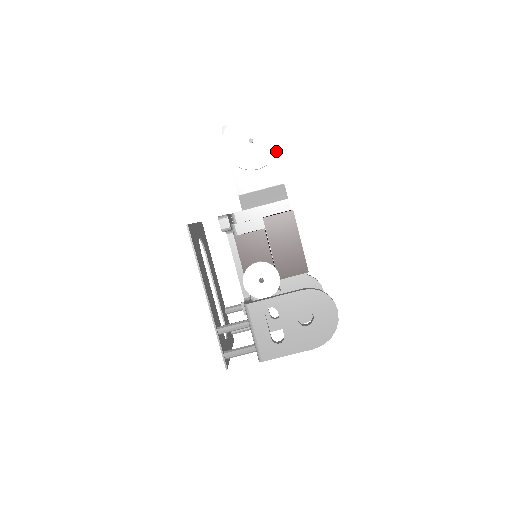
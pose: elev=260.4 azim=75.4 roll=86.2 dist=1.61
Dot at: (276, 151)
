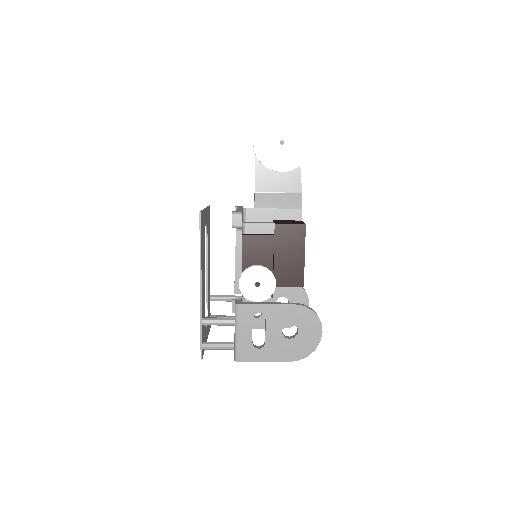
Dot at: (304, 159)
